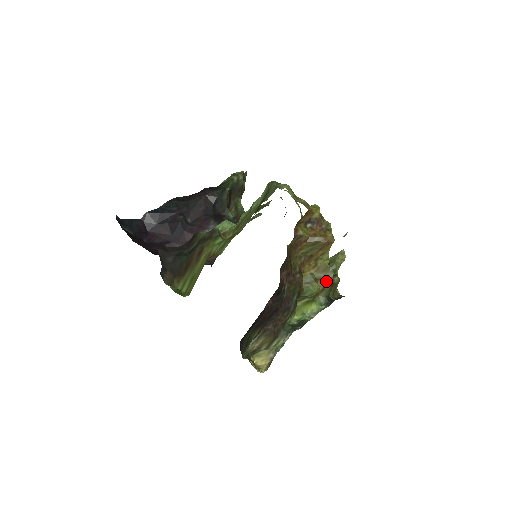
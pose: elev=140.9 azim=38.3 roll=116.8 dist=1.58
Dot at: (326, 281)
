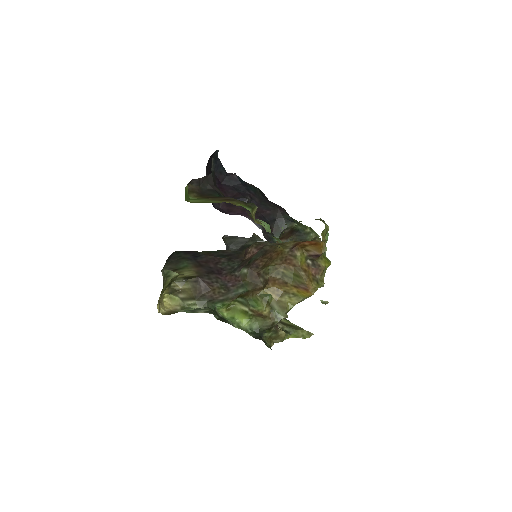
Dot at: (274, 315)
